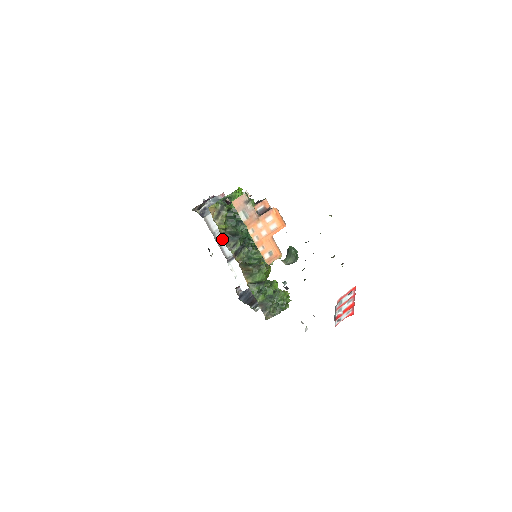
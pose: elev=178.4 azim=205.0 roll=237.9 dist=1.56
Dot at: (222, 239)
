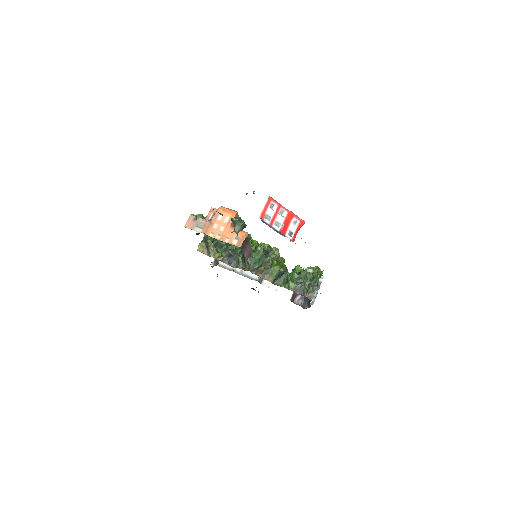
Dot at: (243, 270)
